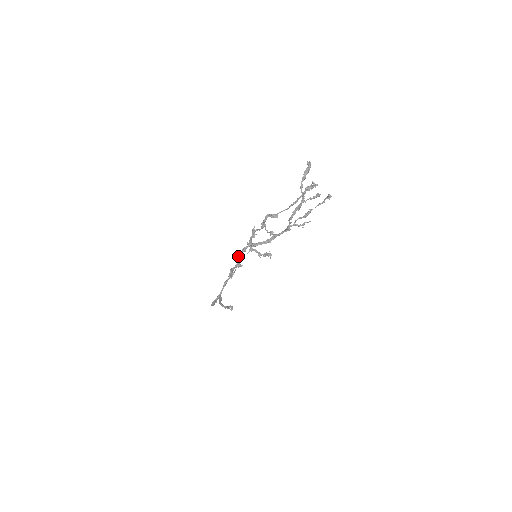
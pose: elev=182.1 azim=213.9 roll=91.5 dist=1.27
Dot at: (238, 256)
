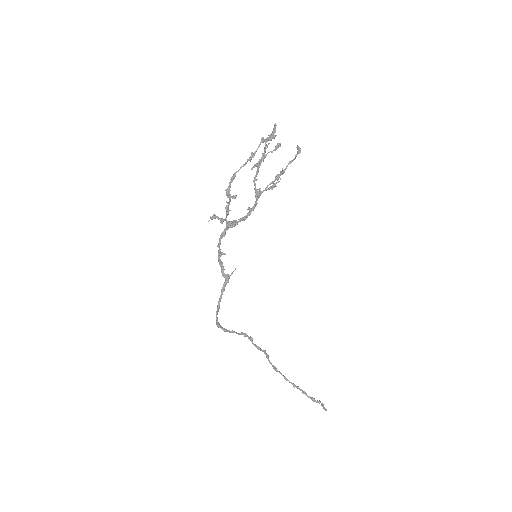
Dot at: occluded
